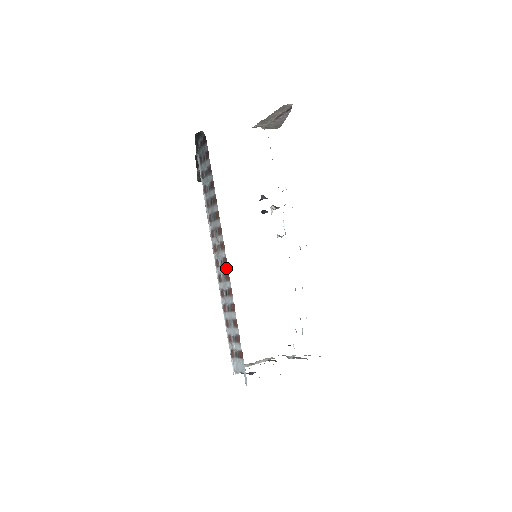
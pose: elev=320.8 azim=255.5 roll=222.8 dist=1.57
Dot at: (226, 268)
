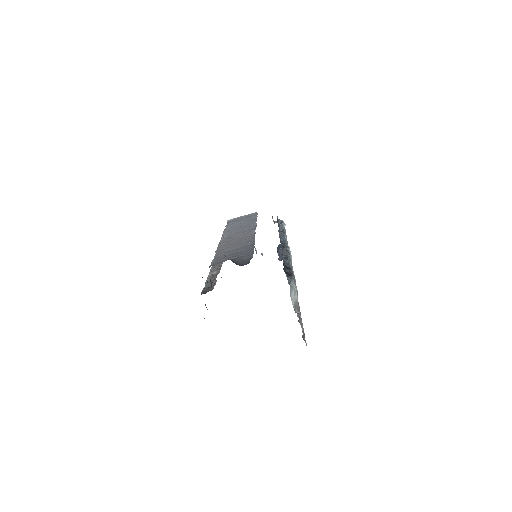
Dot at: occluded
